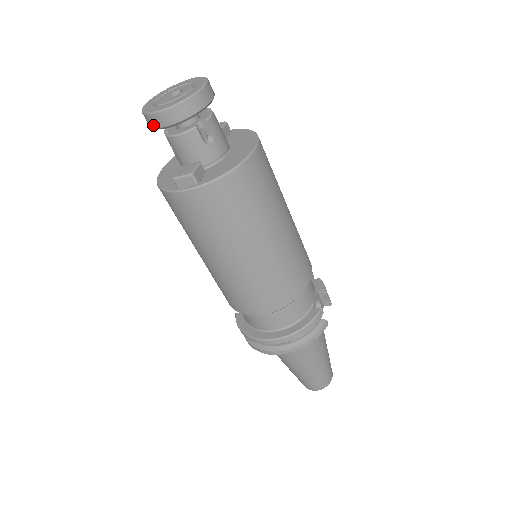
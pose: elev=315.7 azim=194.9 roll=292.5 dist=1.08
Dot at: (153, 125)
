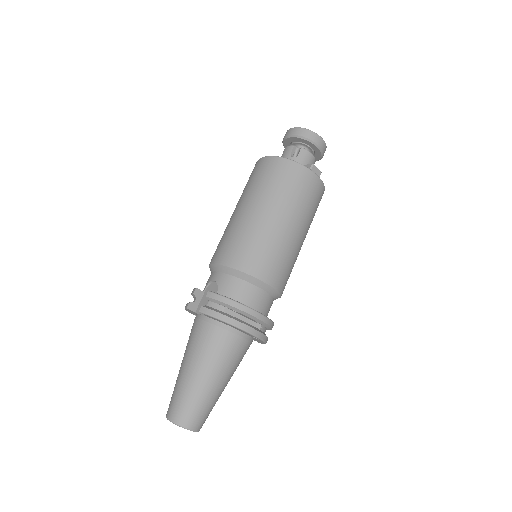
Dot at: (311, 138)
